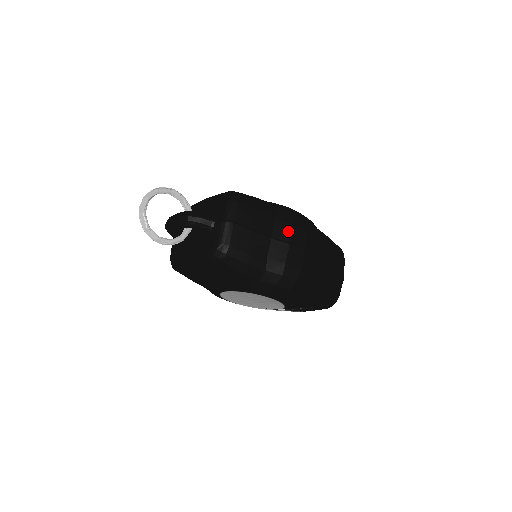
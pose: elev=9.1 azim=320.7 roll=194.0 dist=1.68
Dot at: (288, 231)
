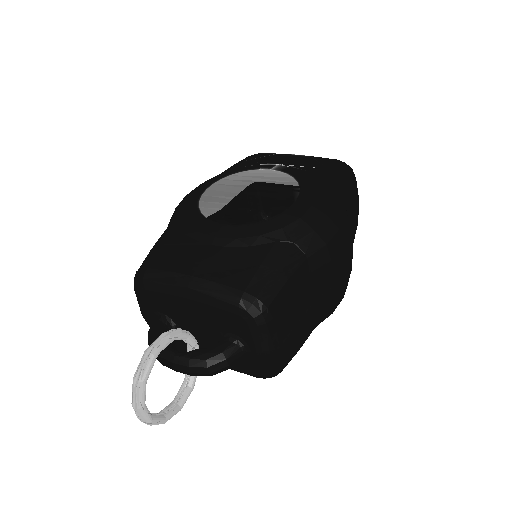
Dot at: (329, 273)
